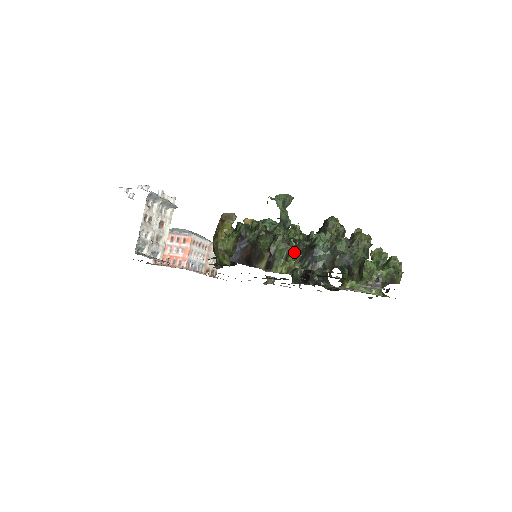
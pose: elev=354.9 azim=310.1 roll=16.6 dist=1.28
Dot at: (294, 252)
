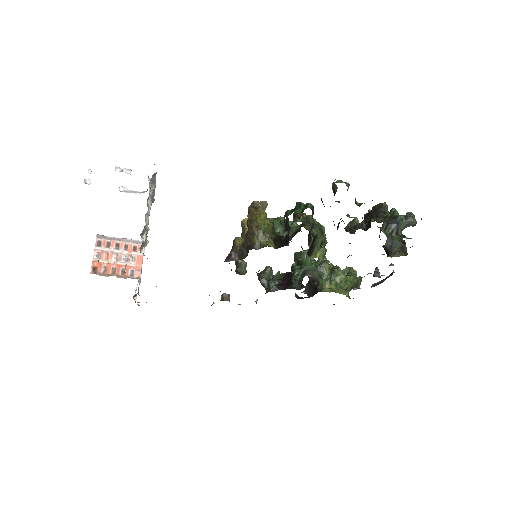
Dot at: (325, 241)
